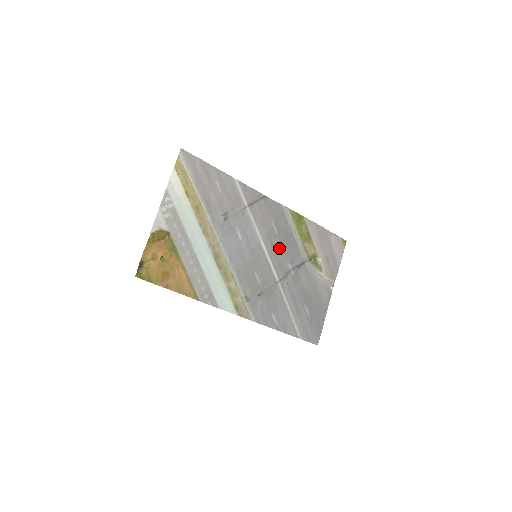
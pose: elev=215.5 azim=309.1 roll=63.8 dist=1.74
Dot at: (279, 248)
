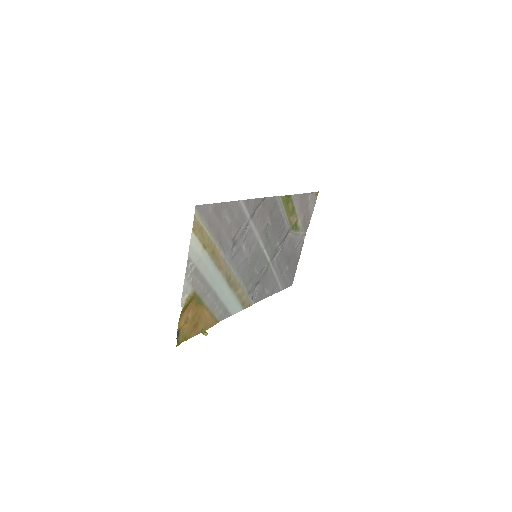
Dot at: (272, 235)
